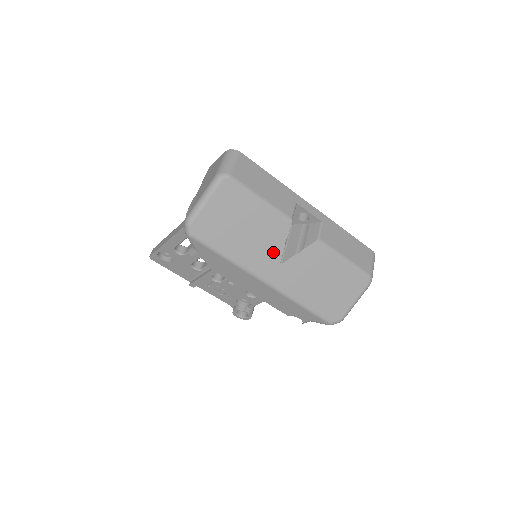
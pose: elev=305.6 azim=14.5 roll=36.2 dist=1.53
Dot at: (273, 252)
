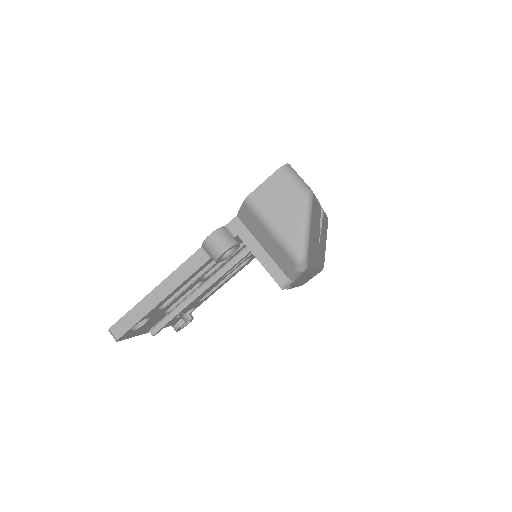
Dot at: (318, 240)
